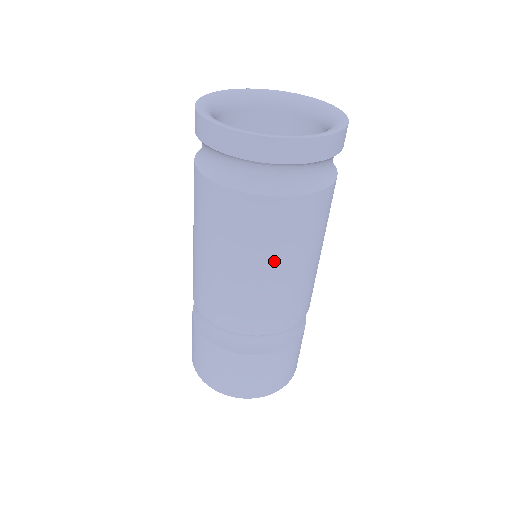
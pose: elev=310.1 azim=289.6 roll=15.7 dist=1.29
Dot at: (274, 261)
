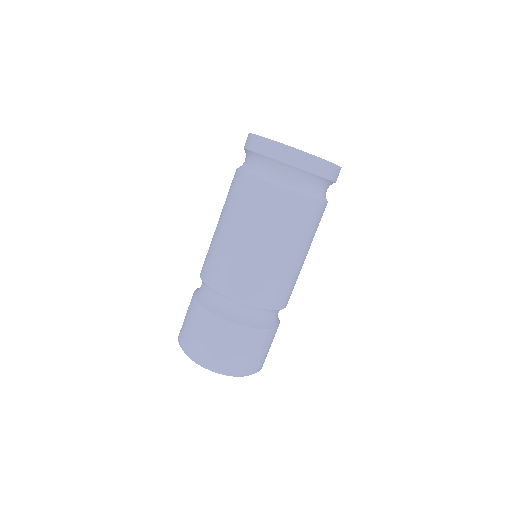
Dot at: (275, 240)
